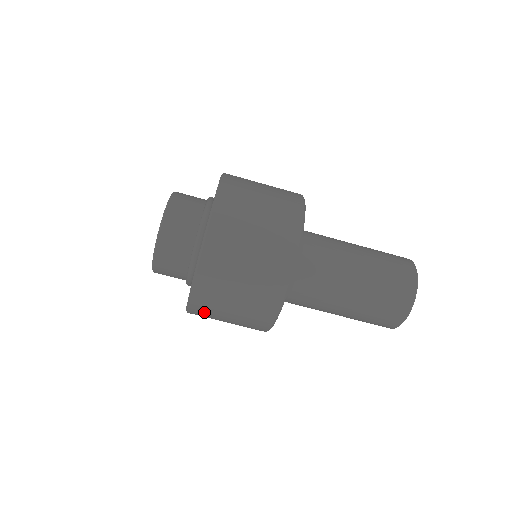
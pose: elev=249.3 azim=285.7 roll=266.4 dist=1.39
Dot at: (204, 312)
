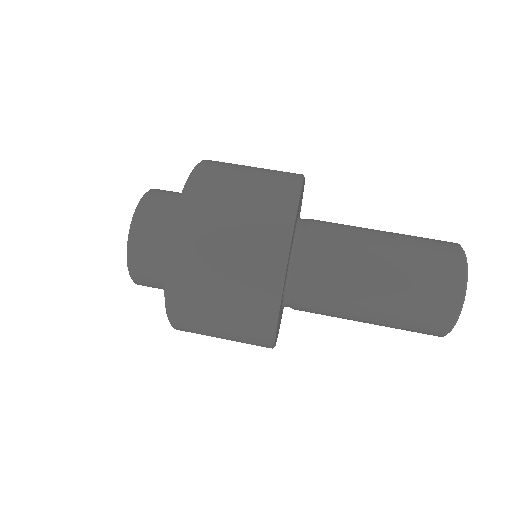
Dot at: (192, 331)
